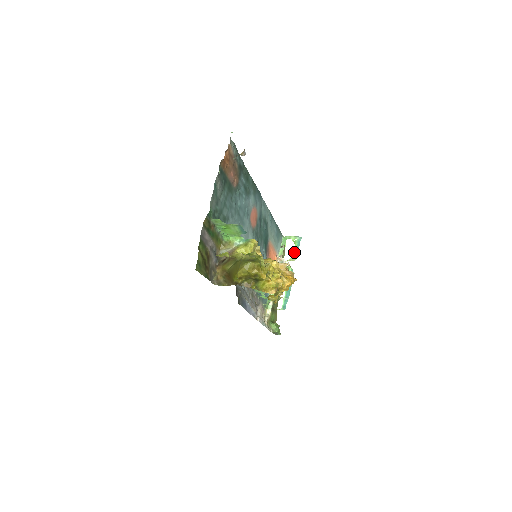
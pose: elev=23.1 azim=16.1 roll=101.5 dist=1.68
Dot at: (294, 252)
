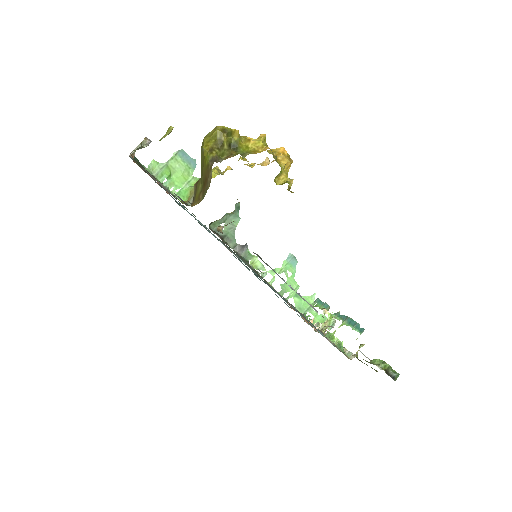
Dot at: occluded
